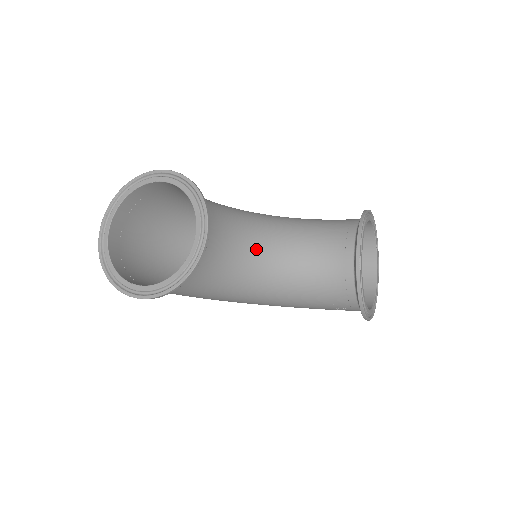
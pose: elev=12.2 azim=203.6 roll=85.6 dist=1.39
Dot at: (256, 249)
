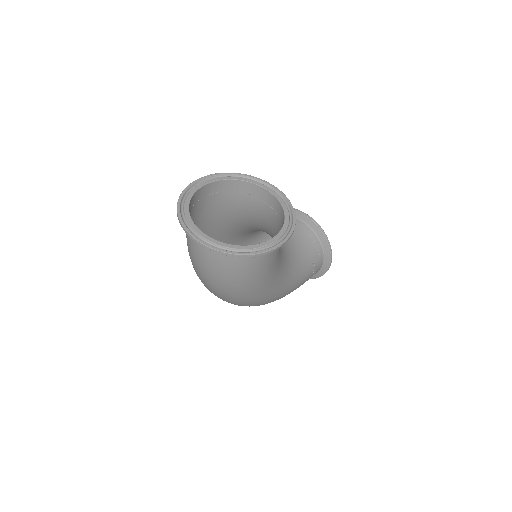
Dot at: occluded
